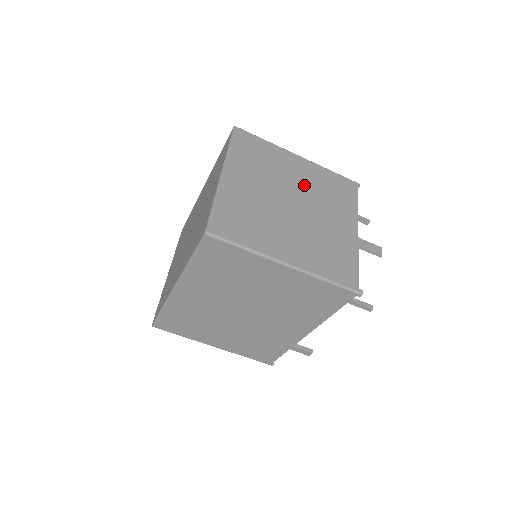
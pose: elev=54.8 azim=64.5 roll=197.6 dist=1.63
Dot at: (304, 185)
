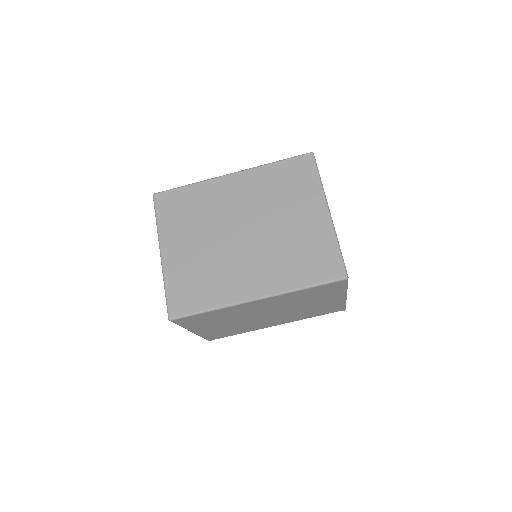
Dot at: occluded
